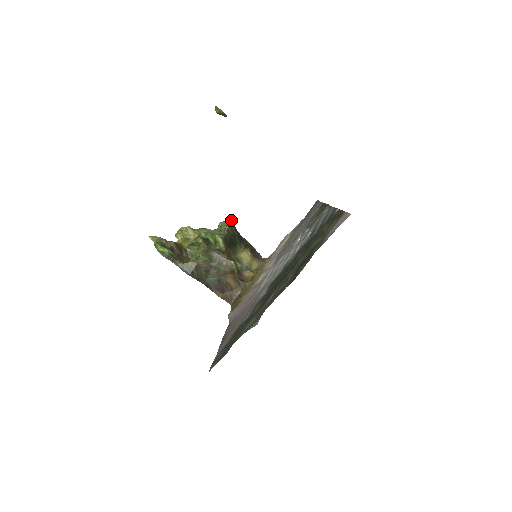
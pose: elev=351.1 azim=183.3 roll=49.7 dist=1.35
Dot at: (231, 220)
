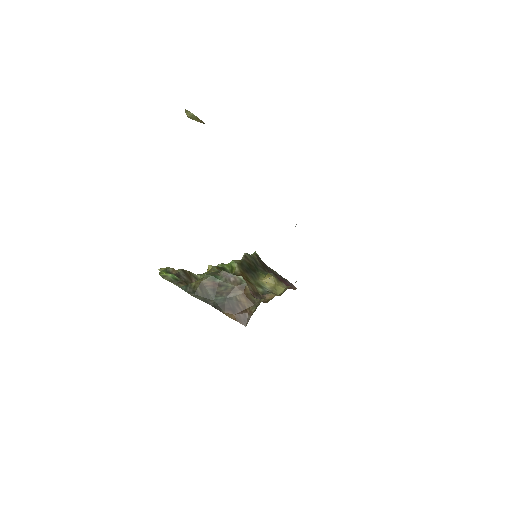
Dot at: (255, 252)
